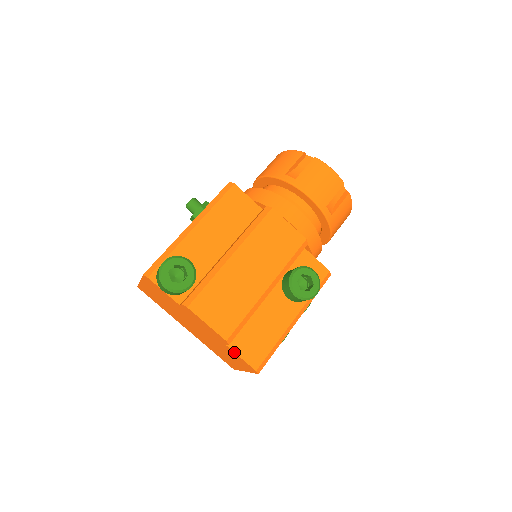
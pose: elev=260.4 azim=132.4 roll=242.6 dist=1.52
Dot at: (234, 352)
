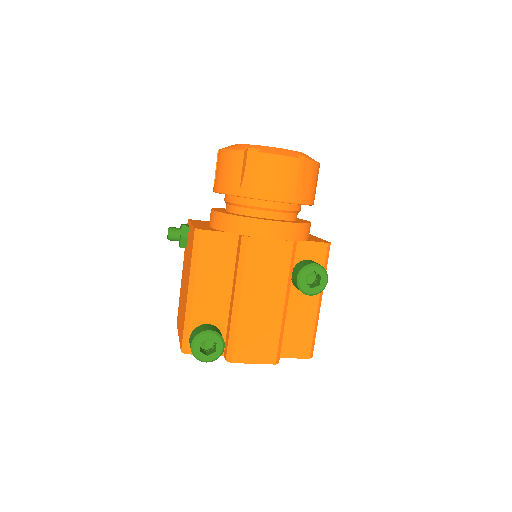
Dot at: occluded
